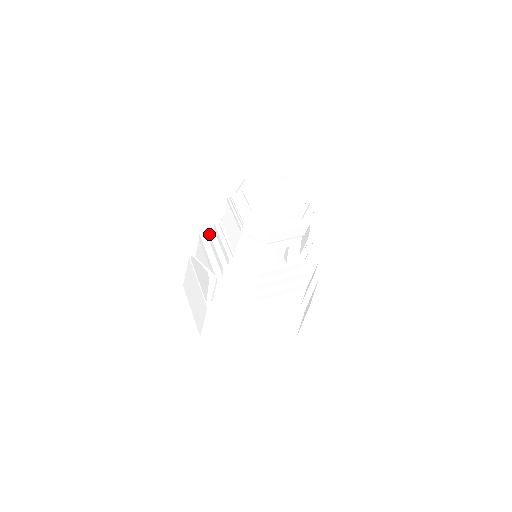
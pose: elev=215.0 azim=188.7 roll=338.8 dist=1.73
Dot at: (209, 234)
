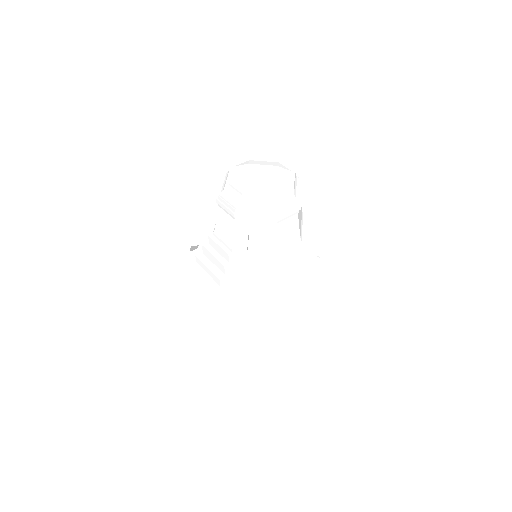
Dot at: occluded
